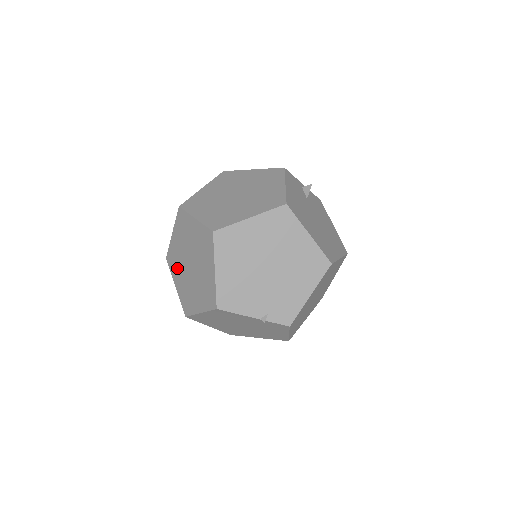
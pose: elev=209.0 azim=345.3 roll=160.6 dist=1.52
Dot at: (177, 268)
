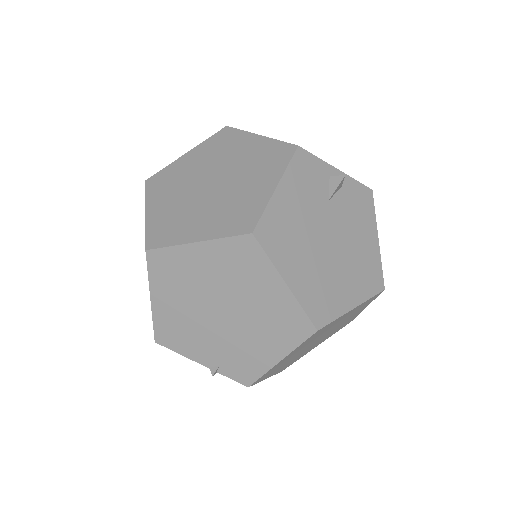
Dot at: occluded
